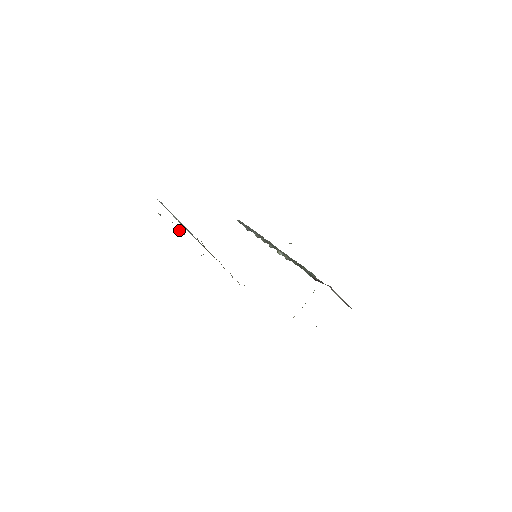
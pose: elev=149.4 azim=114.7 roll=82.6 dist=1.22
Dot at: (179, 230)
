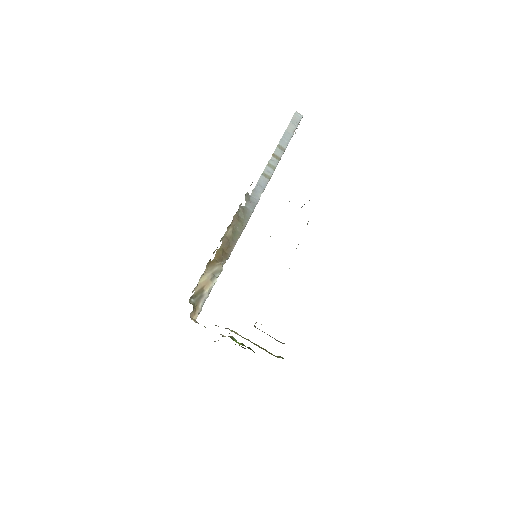
Dot at: occluded
